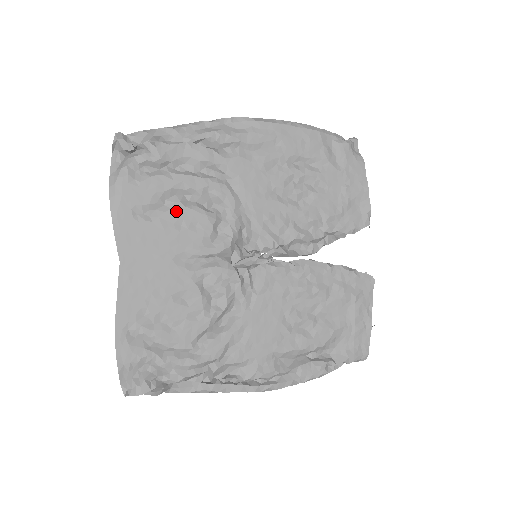
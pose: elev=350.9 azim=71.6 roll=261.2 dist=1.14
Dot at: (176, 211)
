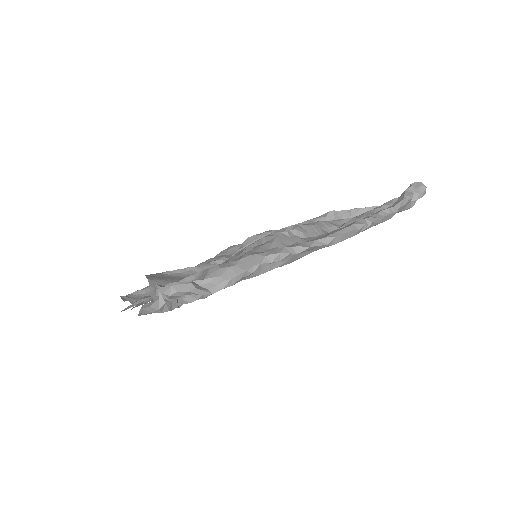
Dot at: occluded
